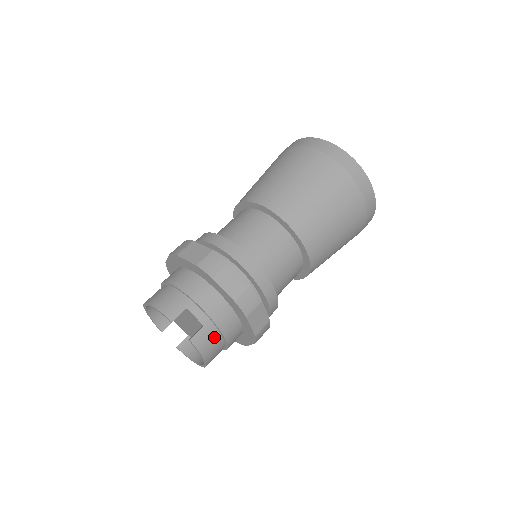
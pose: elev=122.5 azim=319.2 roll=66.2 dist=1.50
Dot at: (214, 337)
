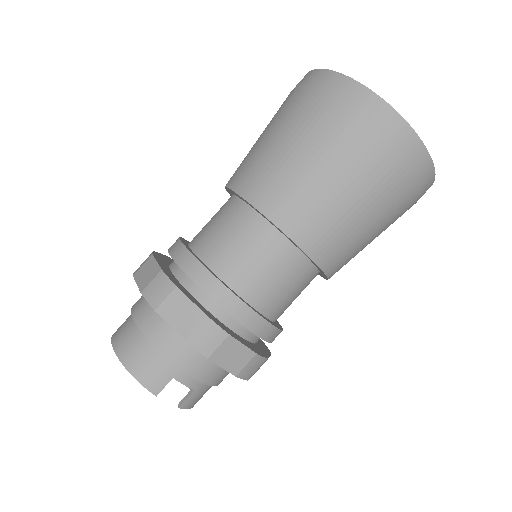
Dot at: (206, 390)
